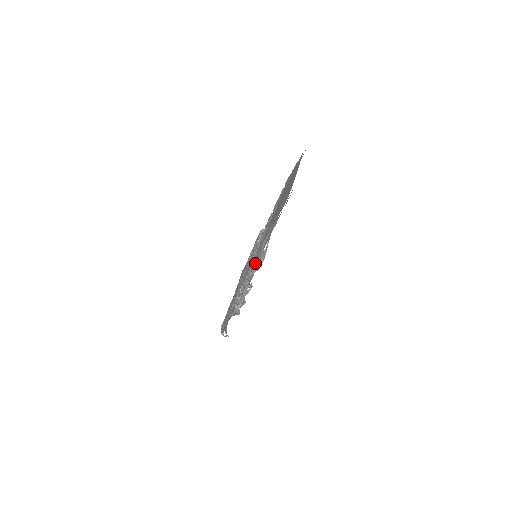
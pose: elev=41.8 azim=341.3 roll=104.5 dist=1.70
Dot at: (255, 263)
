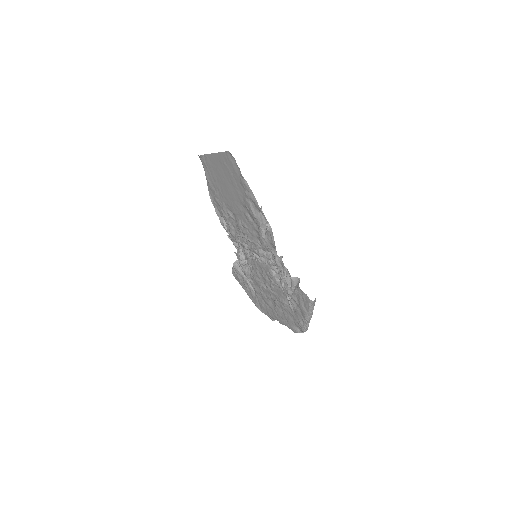
Dot at: (266, 226)
